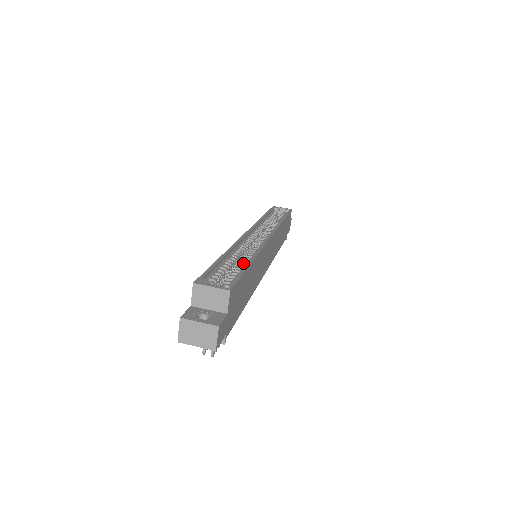
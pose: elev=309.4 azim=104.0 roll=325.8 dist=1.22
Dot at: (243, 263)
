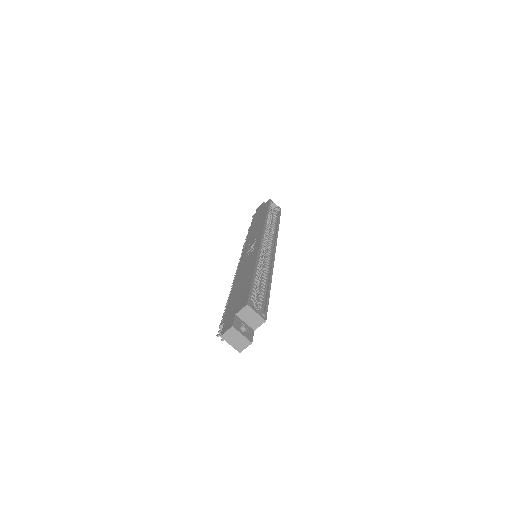
Dot at: (264, 283)
